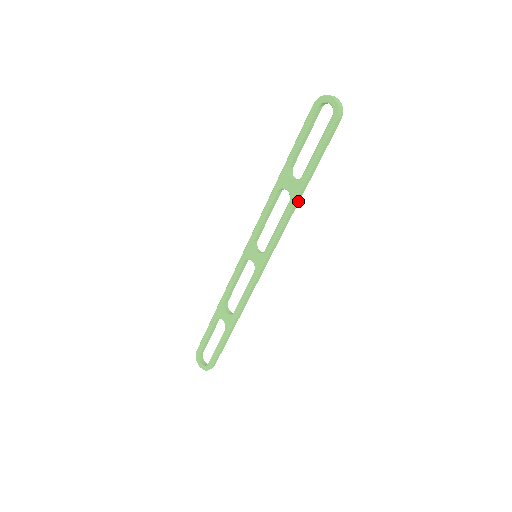
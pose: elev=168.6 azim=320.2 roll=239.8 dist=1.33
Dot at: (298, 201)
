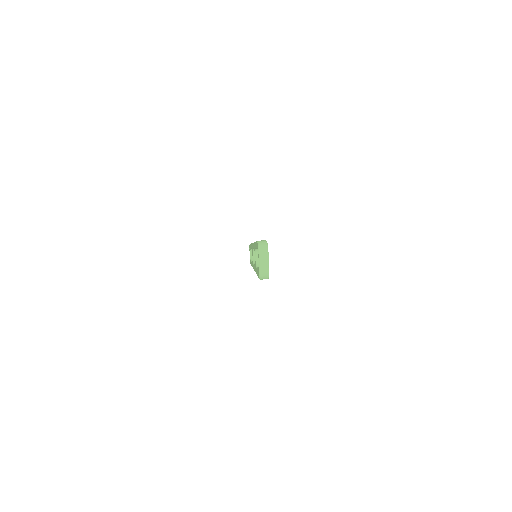
Dot at: occluded
